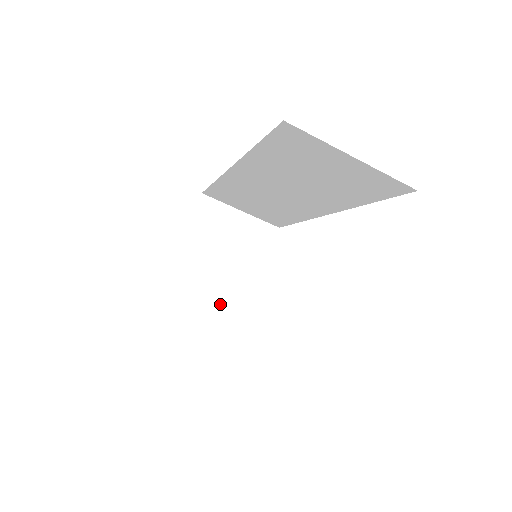
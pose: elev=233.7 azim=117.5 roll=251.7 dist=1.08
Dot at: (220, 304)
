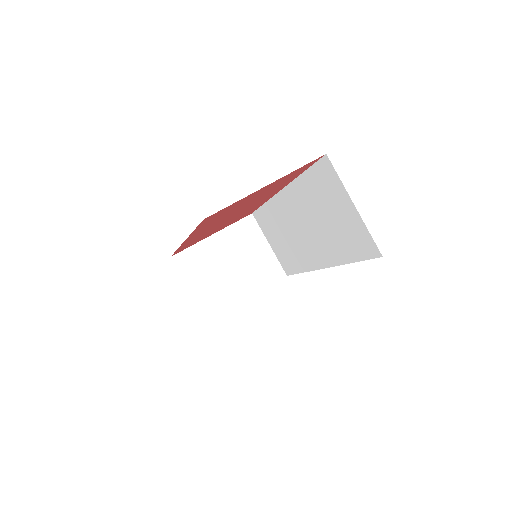
Dot at: (208, 293)
